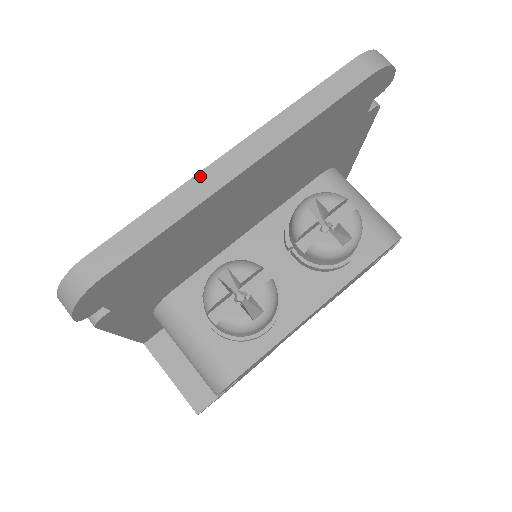
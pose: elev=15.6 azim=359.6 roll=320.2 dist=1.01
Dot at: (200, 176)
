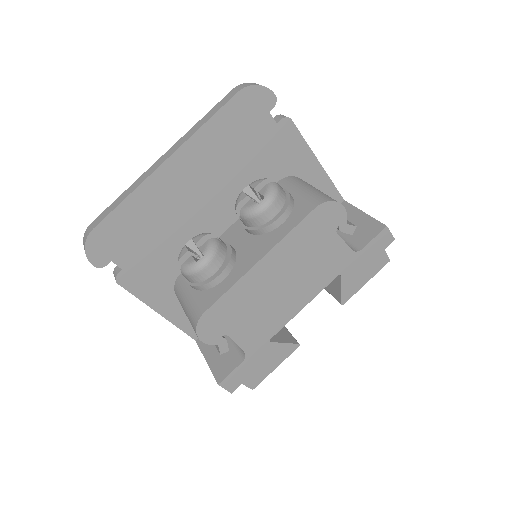
Dot at: (145, 173)
